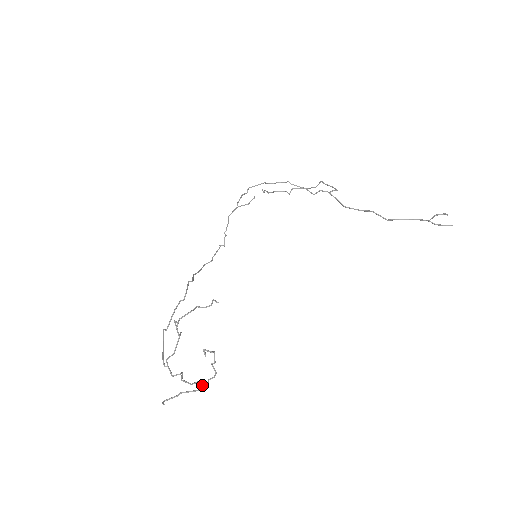
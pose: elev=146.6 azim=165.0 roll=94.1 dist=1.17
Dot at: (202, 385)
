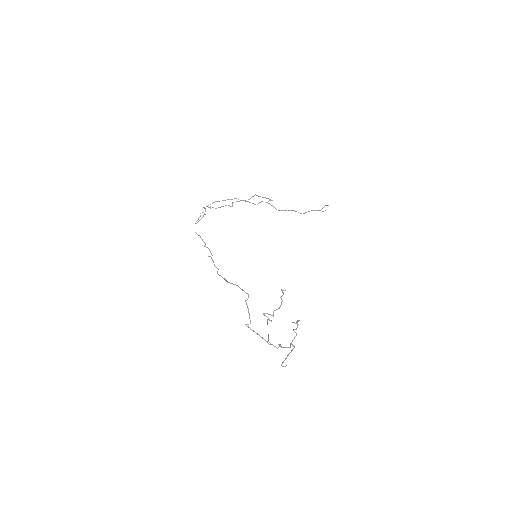
Dot at: (293, 345)
